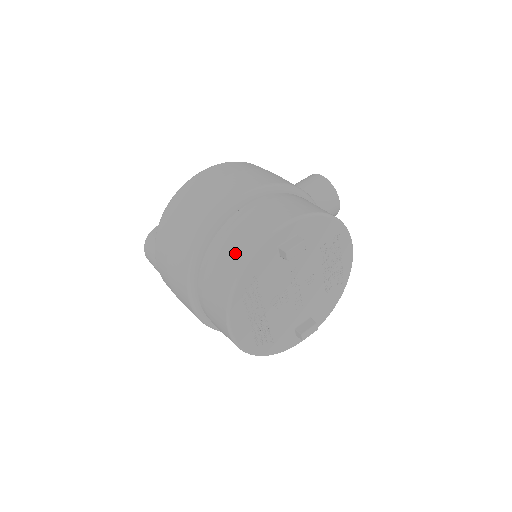
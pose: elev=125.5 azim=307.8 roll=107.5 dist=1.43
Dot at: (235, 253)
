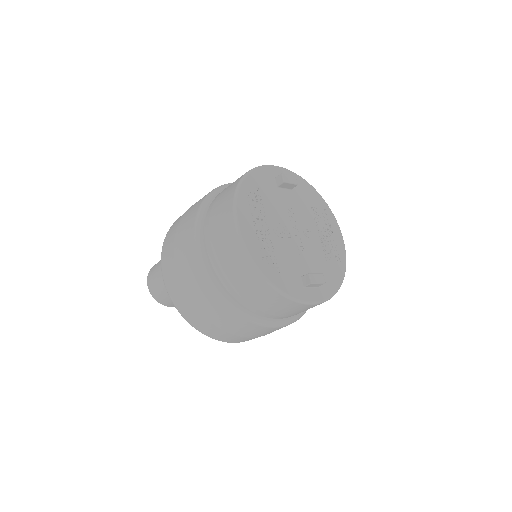
Dot at: occluded
